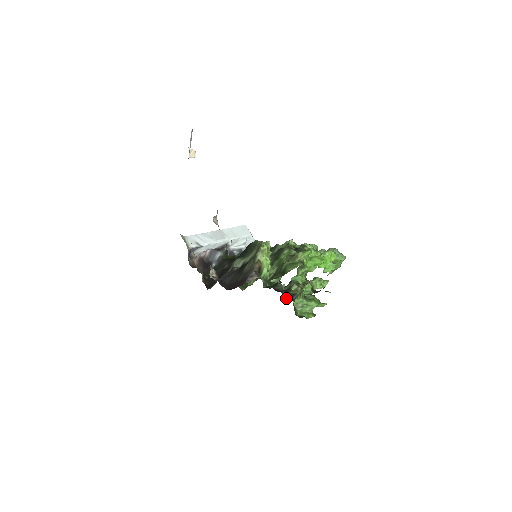
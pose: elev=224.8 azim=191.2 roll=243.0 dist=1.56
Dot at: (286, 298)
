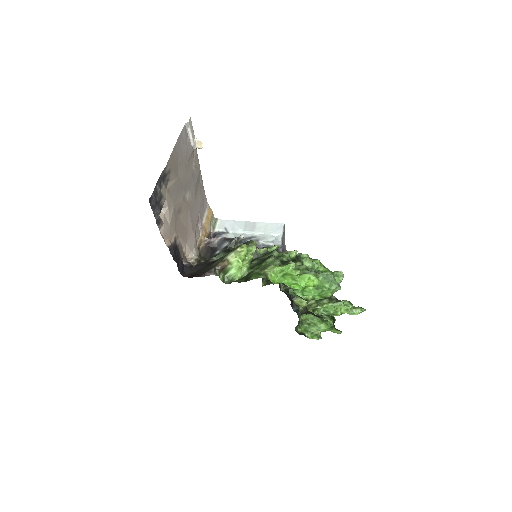
Dot at: (293, 309)
